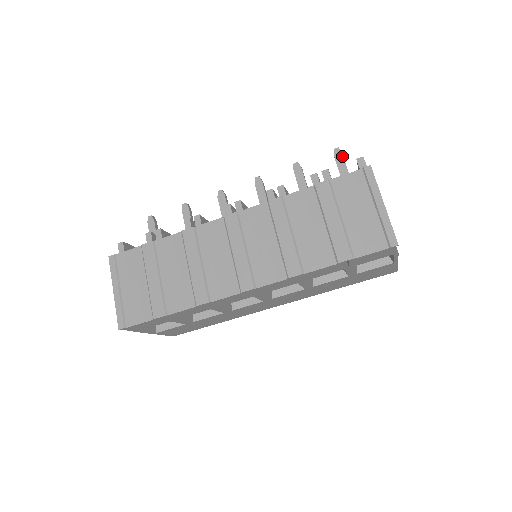
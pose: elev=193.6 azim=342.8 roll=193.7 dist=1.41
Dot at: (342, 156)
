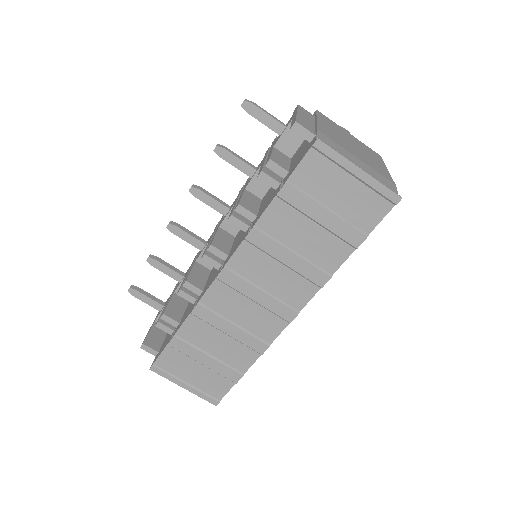
Dot at: (256, 108)
